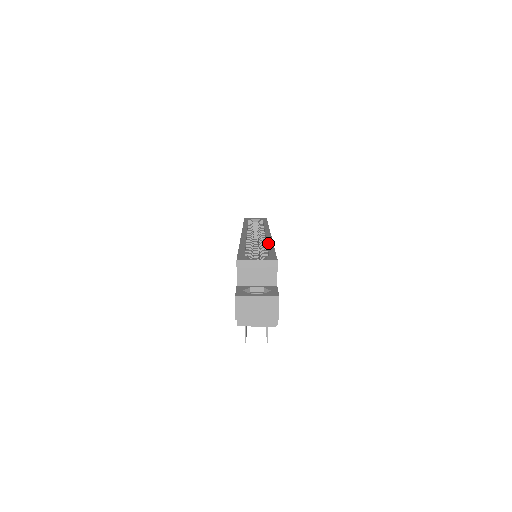
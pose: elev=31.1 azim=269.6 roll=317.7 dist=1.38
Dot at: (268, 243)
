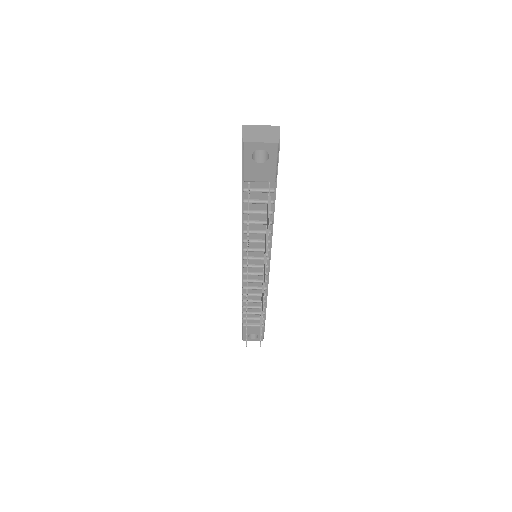
Dot at: occluded
